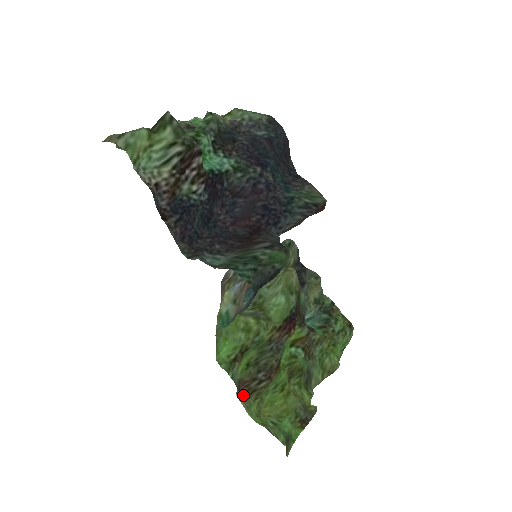
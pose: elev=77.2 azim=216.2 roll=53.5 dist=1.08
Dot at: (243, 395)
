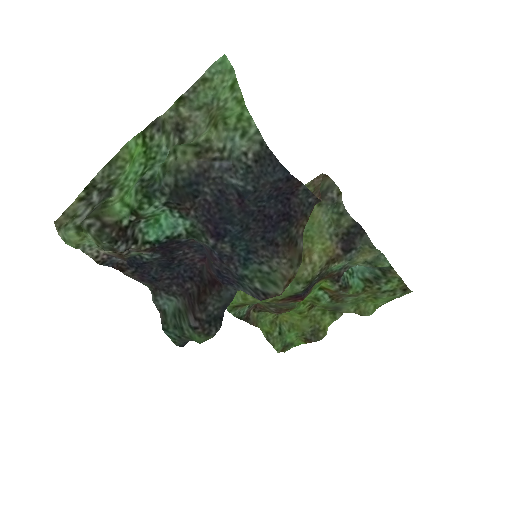
Dot at: (260, 310)
